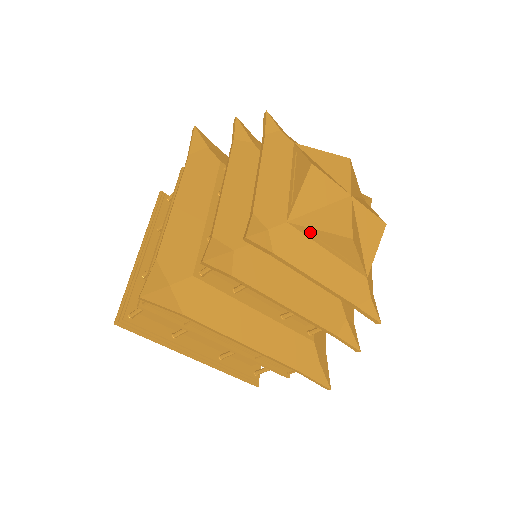
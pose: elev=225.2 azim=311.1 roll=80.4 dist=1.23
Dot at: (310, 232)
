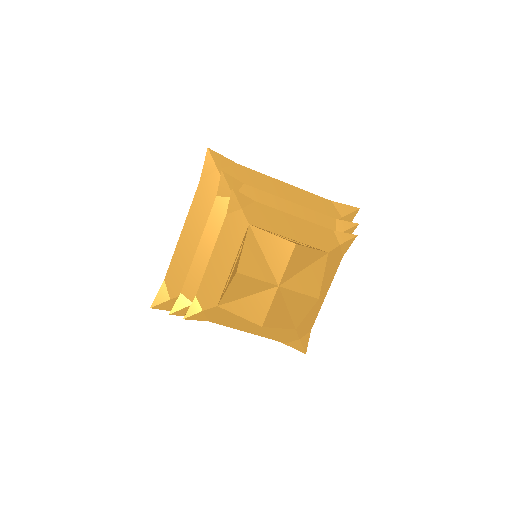
Dot at: (236, 312)
